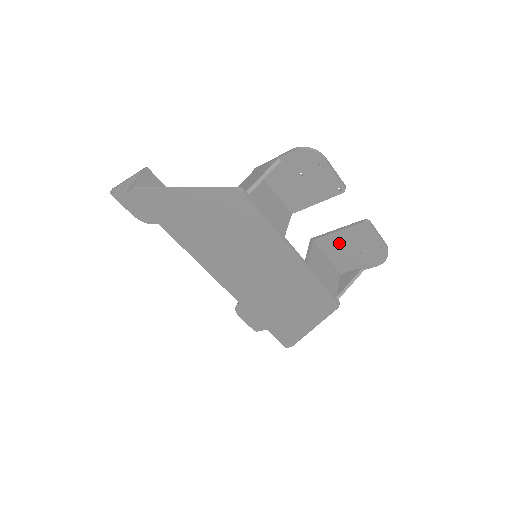
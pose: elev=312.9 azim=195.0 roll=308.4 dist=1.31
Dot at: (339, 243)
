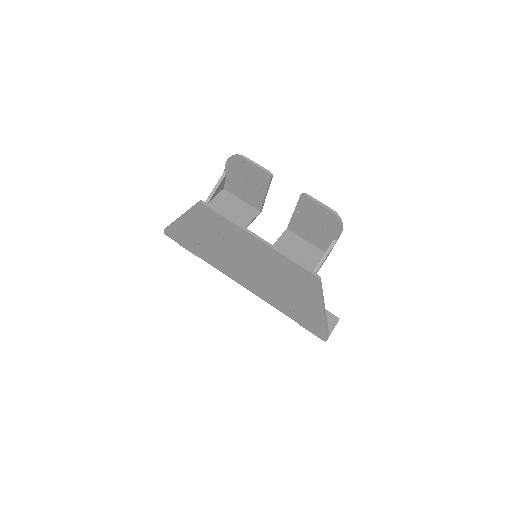
Dot at: (302, 223)
